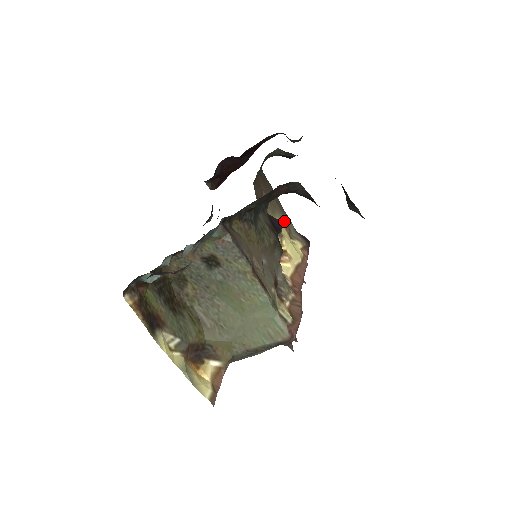
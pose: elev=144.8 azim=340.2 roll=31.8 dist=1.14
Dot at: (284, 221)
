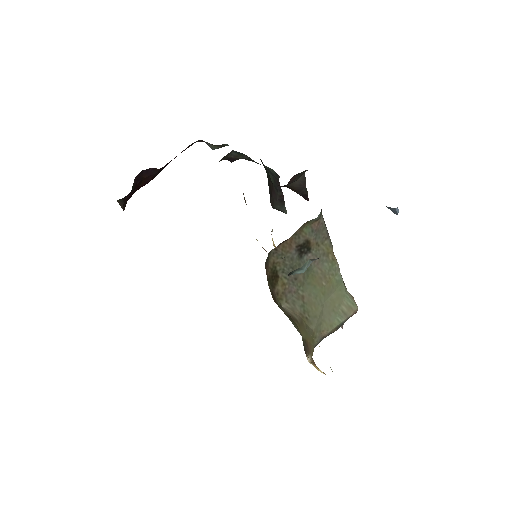
Dot at: occluded
